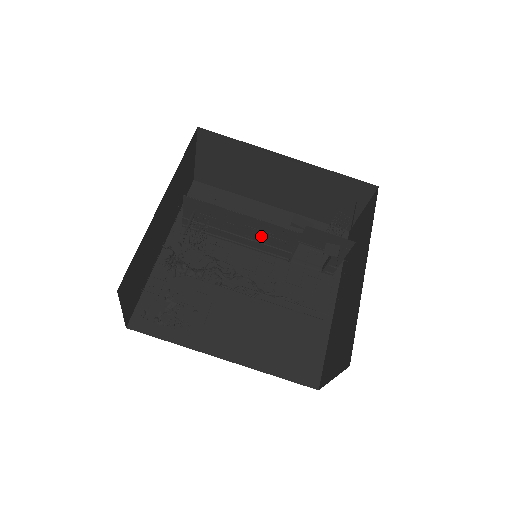
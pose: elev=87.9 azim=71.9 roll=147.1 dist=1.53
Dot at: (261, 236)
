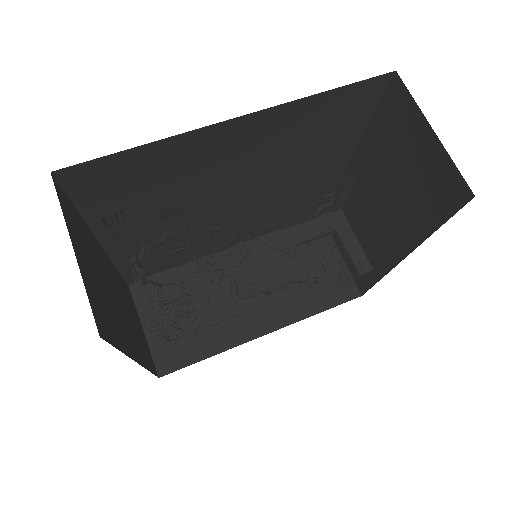
Dot at: (254, 274)
